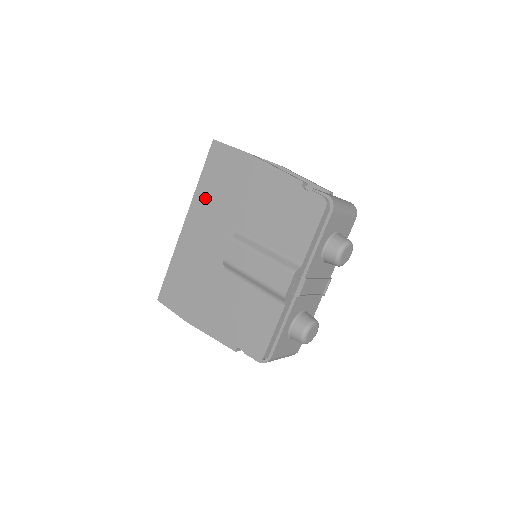
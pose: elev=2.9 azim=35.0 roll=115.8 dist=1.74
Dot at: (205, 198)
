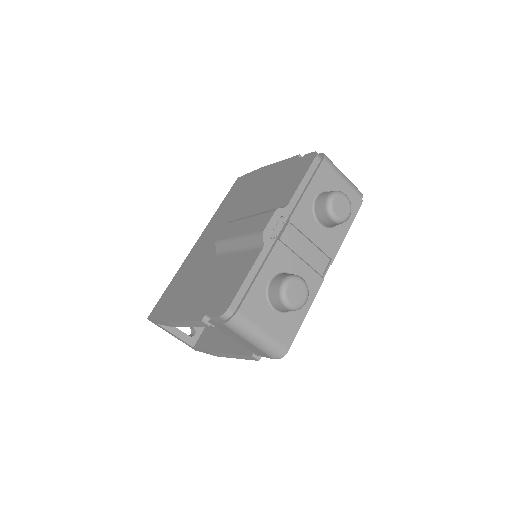
Dot at: (219, 216)
